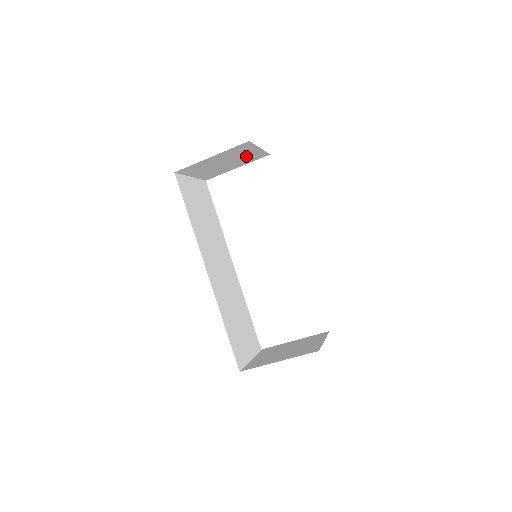
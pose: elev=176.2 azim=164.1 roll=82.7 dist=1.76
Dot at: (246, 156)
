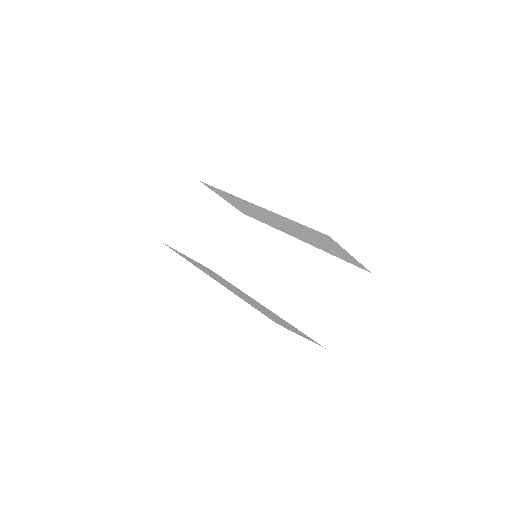
Dot at: (218, 215)
